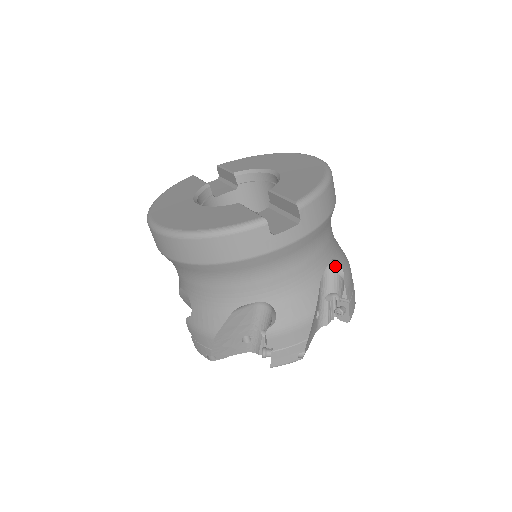
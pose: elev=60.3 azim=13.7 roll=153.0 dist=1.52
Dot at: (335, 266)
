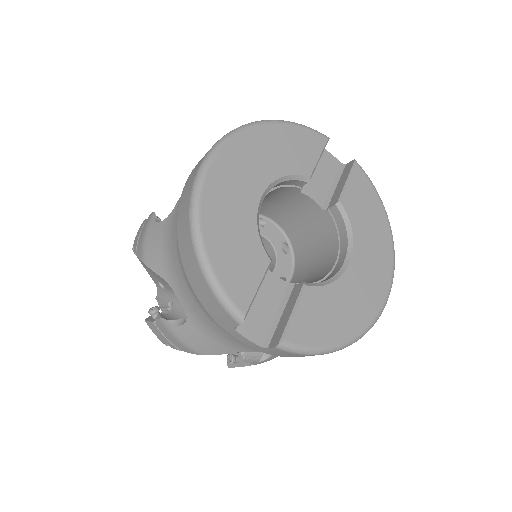
Dot at: occluded
